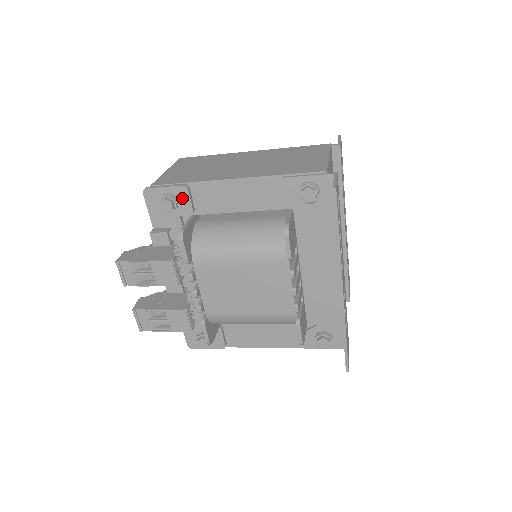
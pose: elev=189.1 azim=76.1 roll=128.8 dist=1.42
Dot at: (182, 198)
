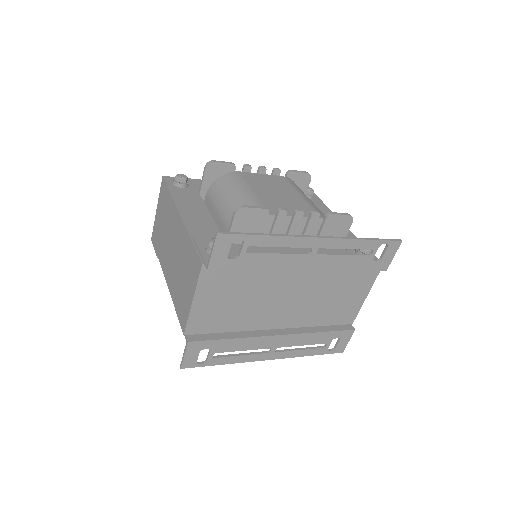
Dot at: occluded
